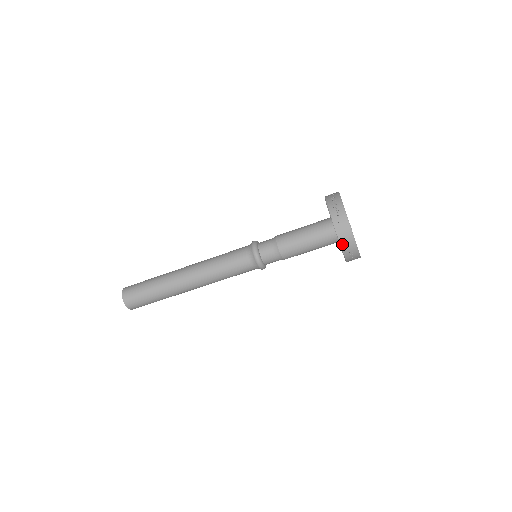
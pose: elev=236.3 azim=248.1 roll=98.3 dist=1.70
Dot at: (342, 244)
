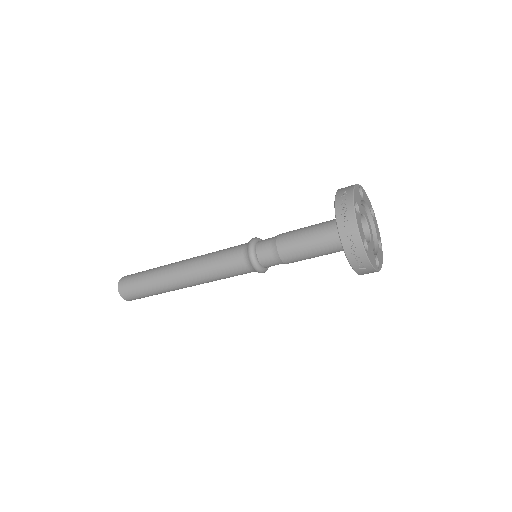
Dot at: occluded
